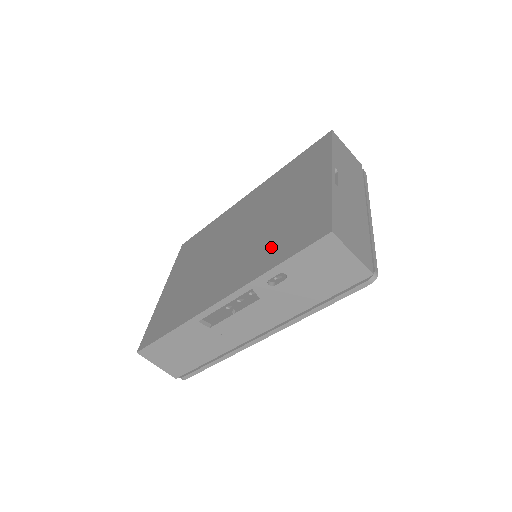
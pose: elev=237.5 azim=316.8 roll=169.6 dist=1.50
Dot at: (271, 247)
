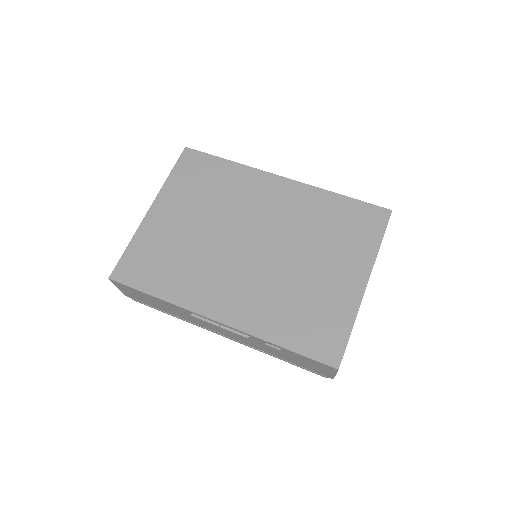
Dot at: (285, 314)
